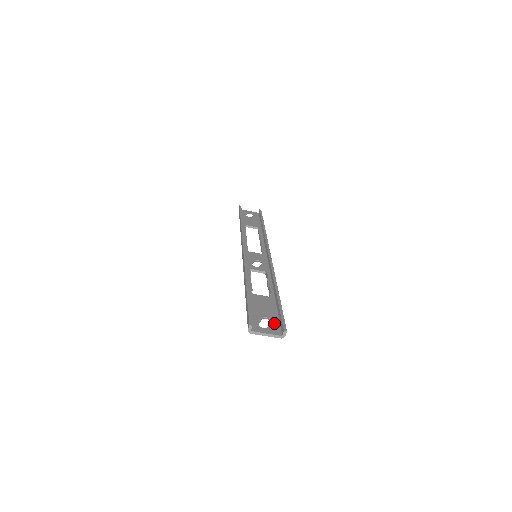
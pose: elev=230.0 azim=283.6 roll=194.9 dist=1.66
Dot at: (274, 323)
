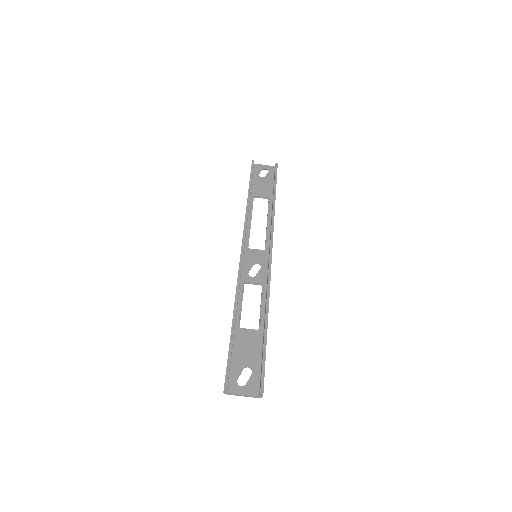
Dot at: (254, 376)
